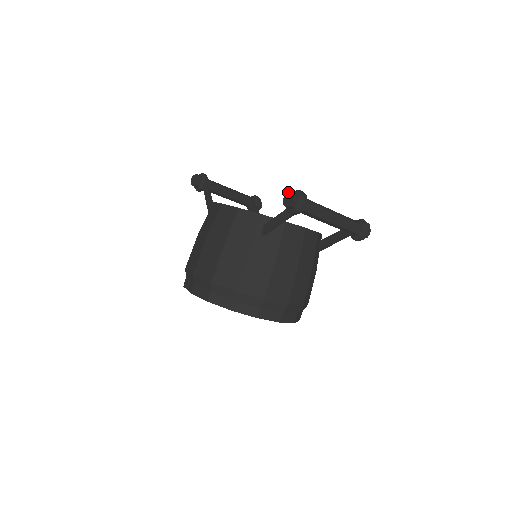
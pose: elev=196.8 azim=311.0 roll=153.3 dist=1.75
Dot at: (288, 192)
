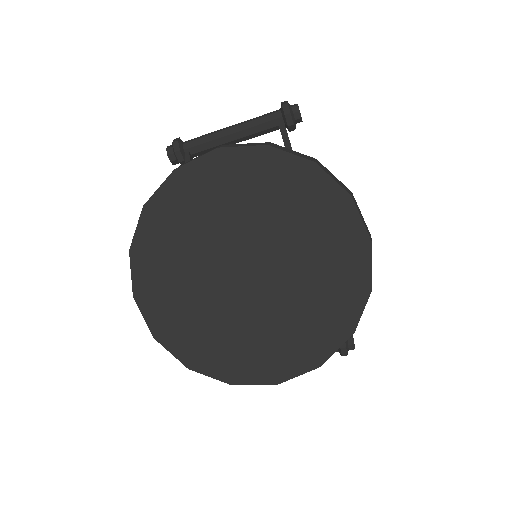
Dot at: occluded
